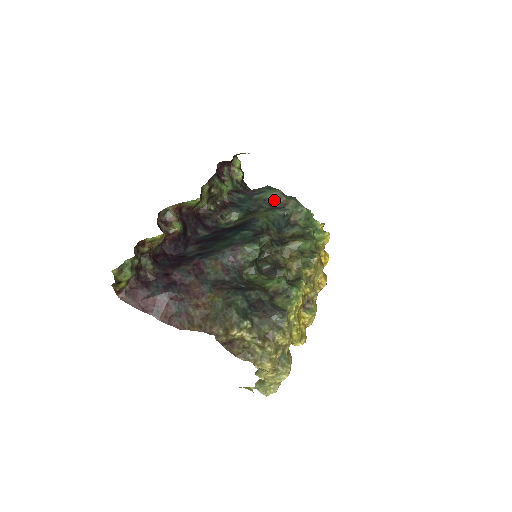
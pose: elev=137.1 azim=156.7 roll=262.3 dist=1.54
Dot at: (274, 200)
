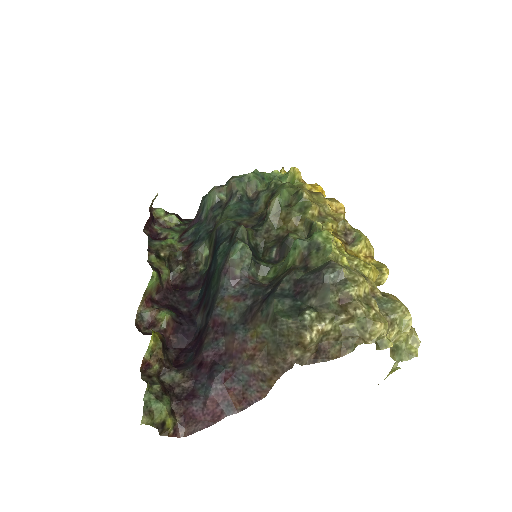
Dot at: (219, 200)
